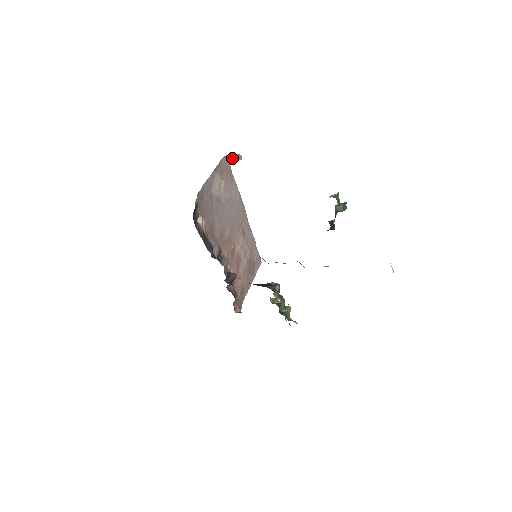
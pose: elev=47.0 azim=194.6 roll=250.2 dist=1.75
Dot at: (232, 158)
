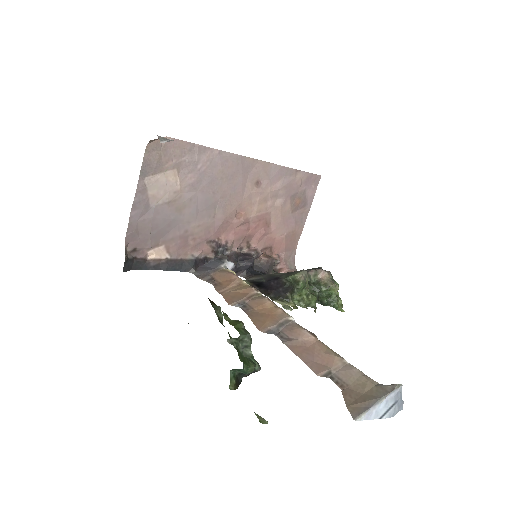
Dot at: occluded
